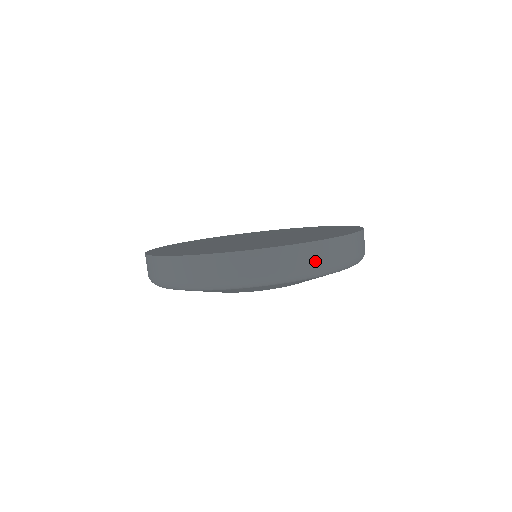
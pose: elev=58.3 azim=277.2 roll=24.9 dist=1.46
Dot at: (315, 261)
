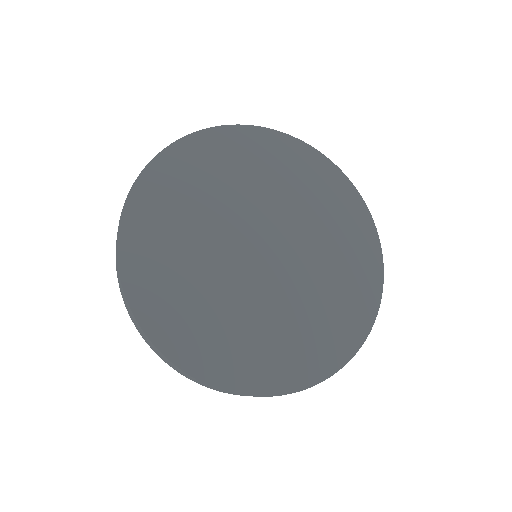
Dot at: occluded
